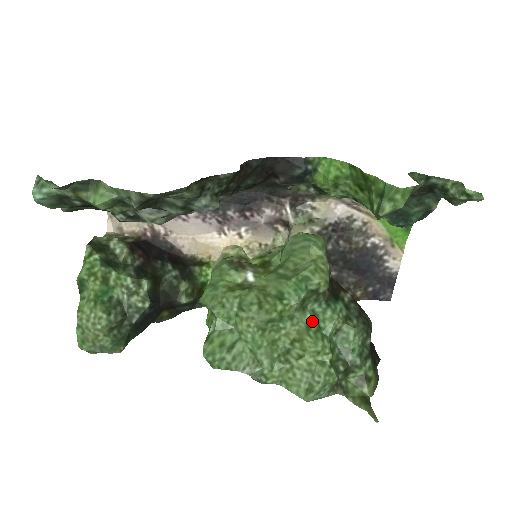
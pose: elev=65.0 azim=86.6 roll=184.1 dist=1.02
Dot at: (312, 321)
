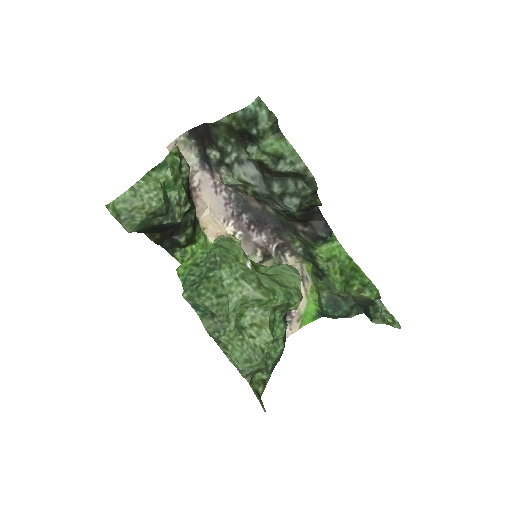
Dot at: (273, 321)
